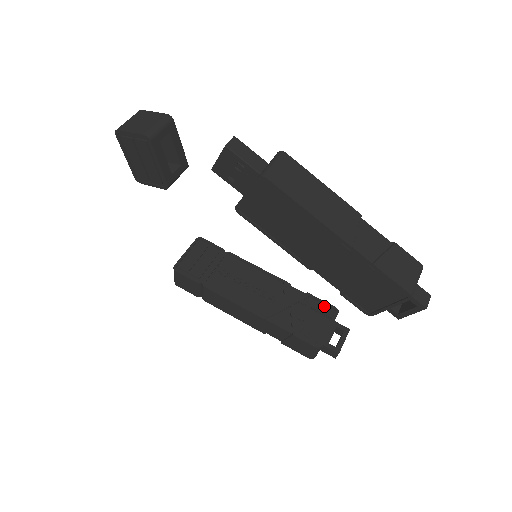
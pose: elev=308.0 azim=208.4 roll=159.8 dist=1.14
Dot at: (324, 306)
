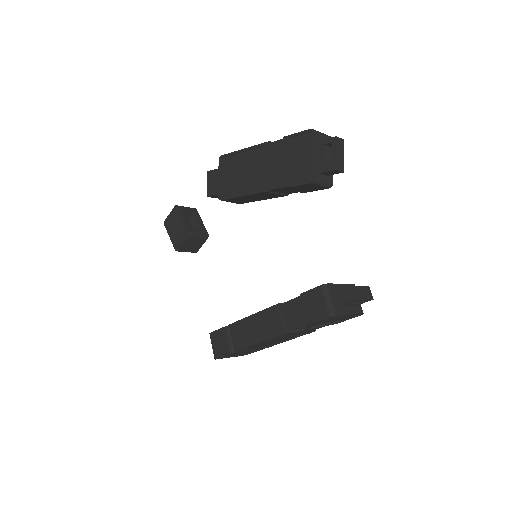
Dot at: occluded
